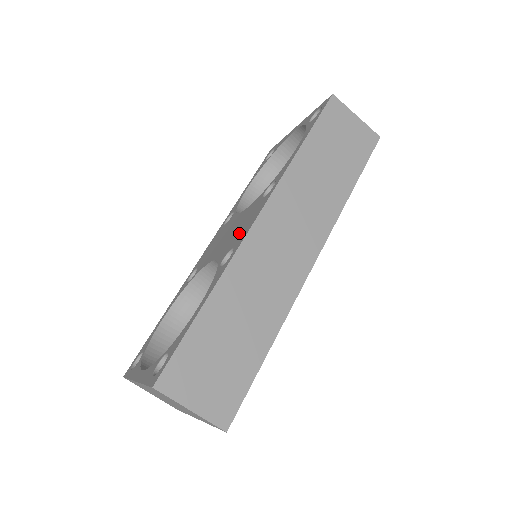
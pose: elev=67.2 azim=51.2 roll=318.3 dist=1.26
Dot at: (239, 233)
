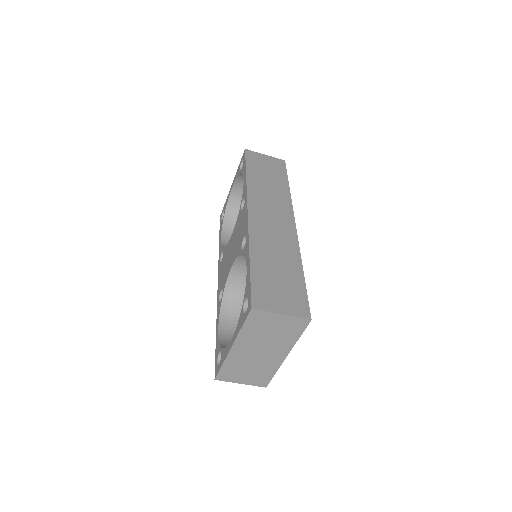
Dot at: (241, 232)
